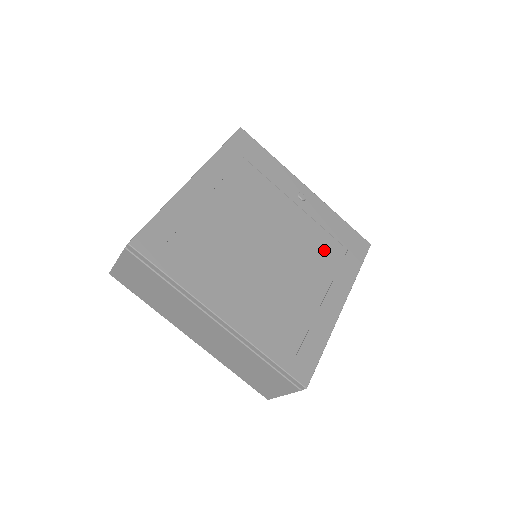
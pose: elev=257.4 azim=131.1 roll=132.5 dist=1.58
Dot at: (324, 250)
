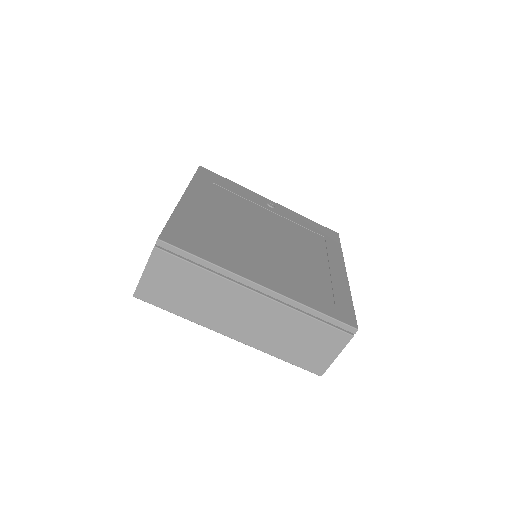
Dot at: (308, 238)
